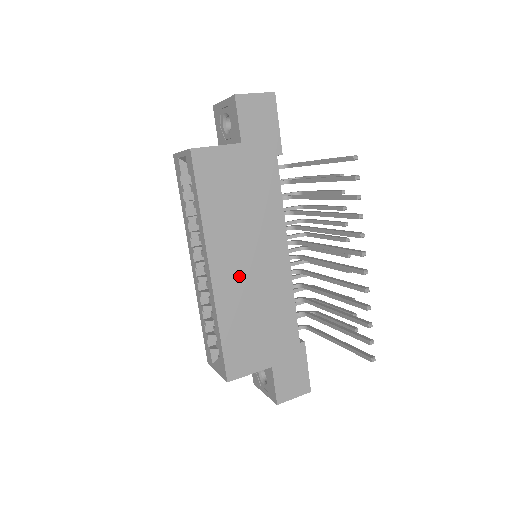
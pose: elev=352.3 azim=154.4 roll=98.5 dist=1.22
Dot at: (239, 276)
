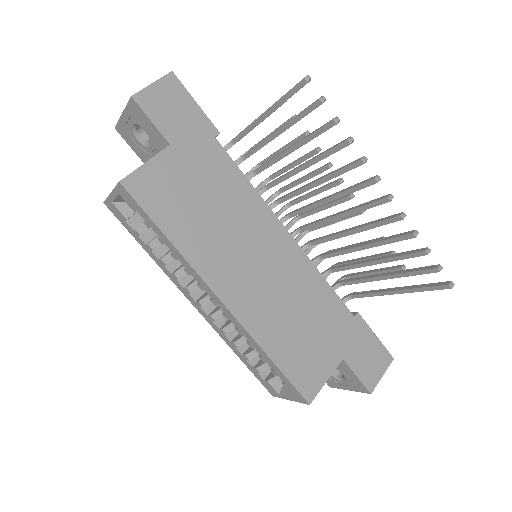
Dot at: (254, 287)
